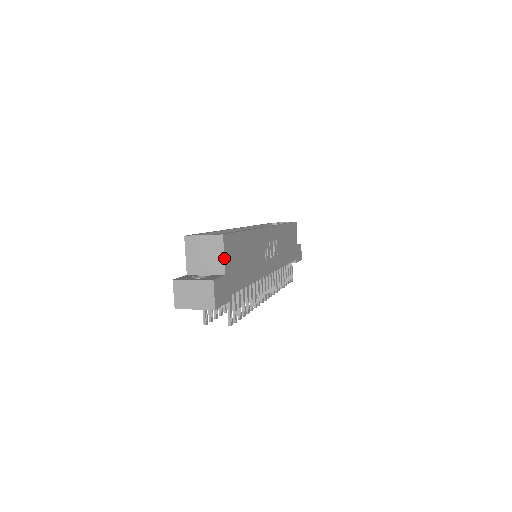
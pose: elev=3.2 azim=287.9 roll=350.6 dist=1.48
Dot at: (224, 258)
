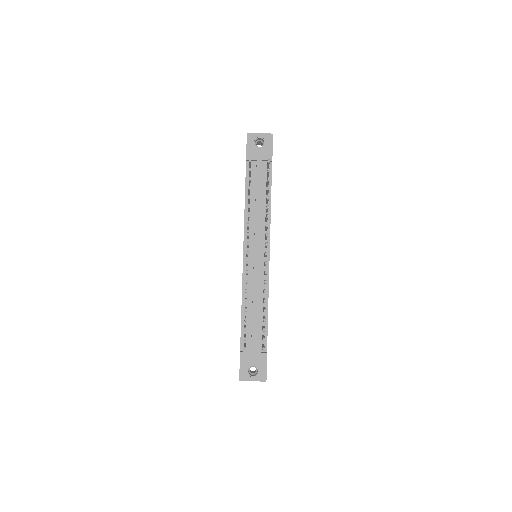
Dot at: occluded
